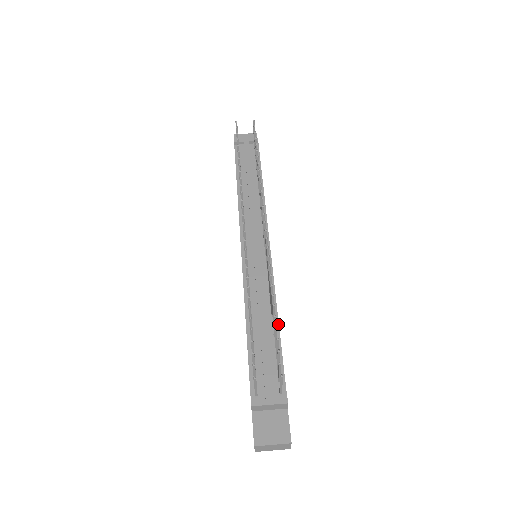
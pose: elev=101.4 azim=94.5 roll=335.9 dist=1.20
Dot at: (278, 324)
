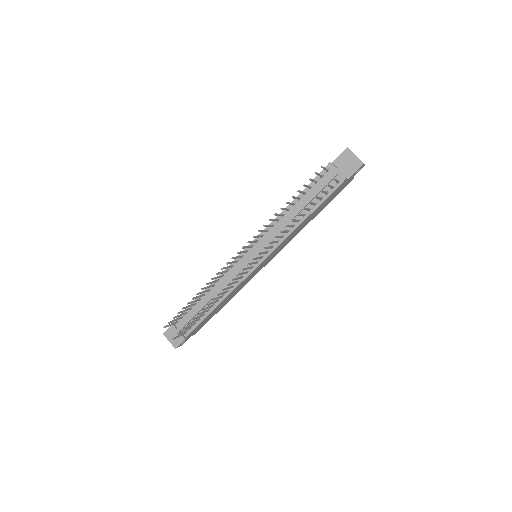
Dot at: (216, 307)
